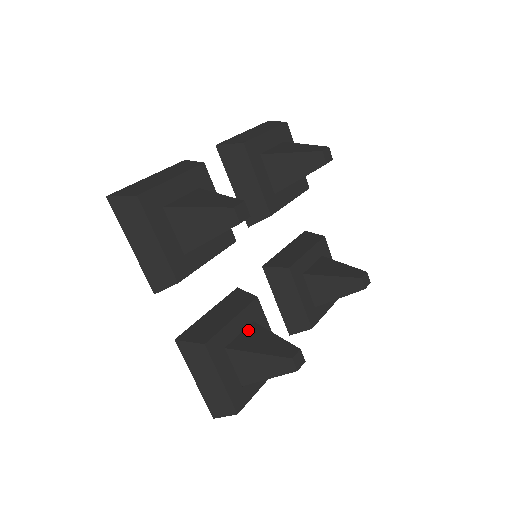
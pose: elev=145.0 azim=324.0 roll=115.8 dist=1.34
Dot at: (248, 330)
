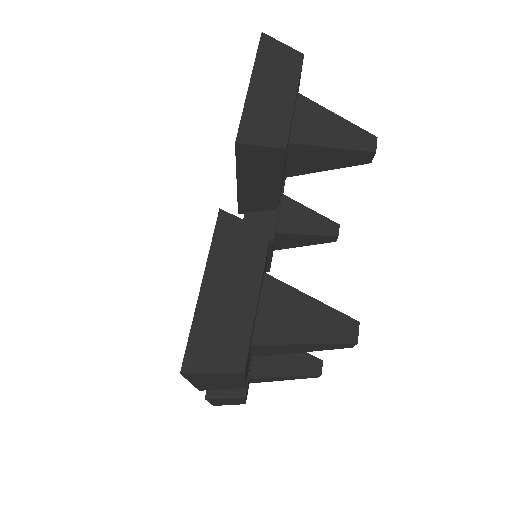
Dot at: occluded
